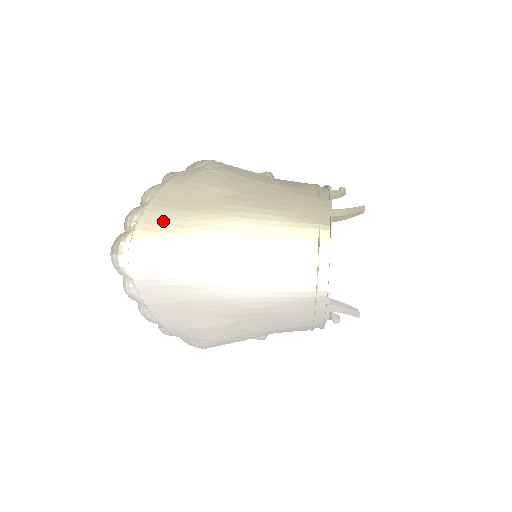
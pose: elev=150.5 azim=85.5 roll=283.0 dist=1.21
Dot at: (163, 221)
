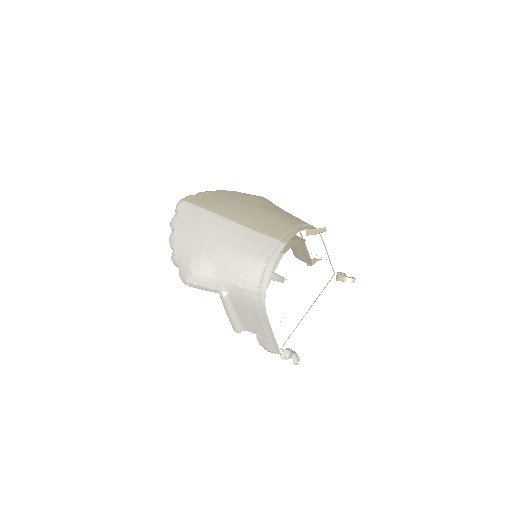
Dot at: (214, 197)
